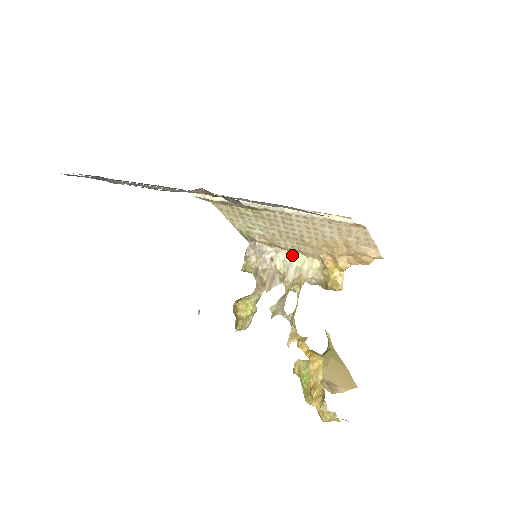
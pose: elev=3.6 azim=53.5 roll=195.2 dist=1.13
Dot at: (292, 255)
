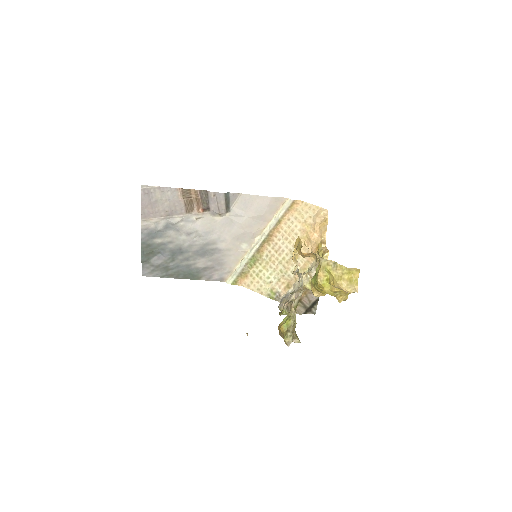
Dot at: (301, 277)
